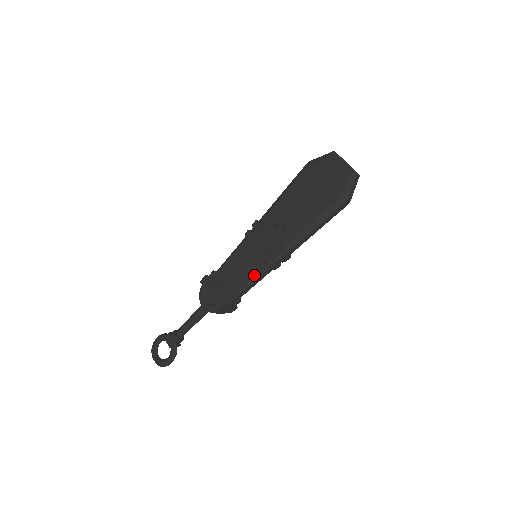
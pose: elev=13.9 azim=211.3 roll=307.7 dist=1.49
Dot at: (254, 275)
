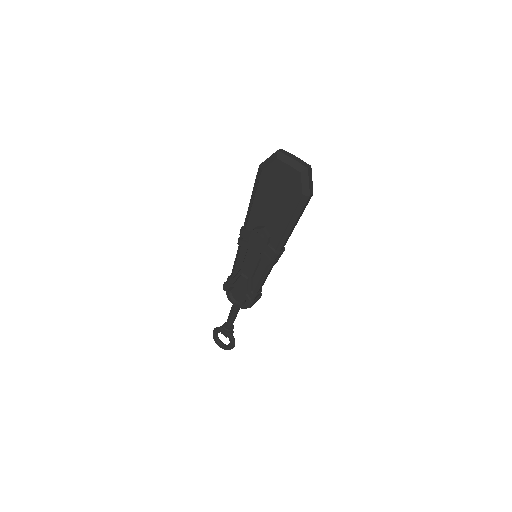
Dot at: (262, 275)
